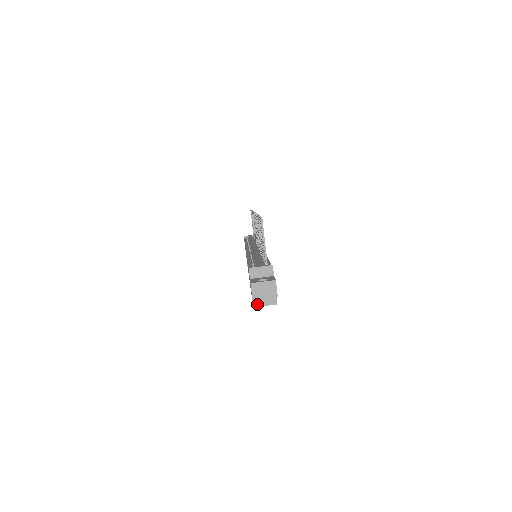
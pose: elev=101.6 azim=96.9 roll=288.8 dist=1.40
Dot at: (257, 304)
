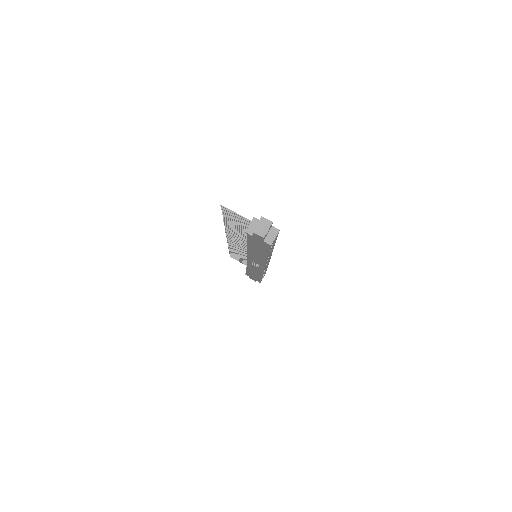
Dot at: (271, 242)
